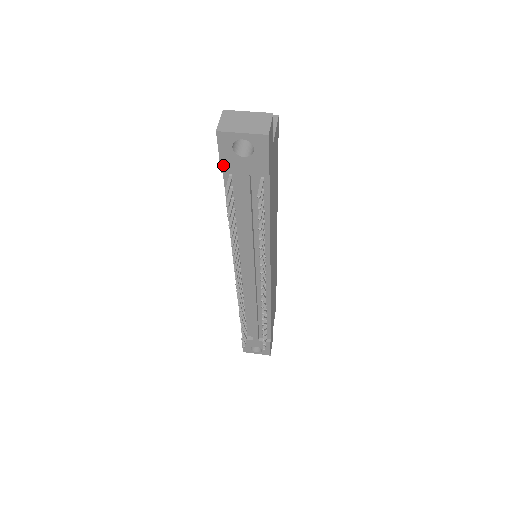
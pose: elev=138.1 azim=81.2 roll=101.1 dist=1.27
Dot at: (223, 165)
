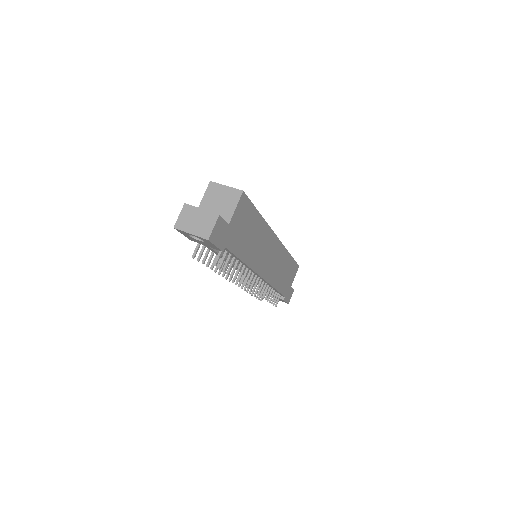
Dot at: (189, 238)
